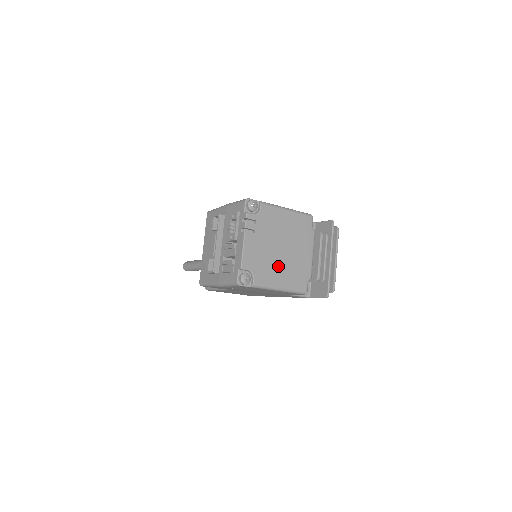
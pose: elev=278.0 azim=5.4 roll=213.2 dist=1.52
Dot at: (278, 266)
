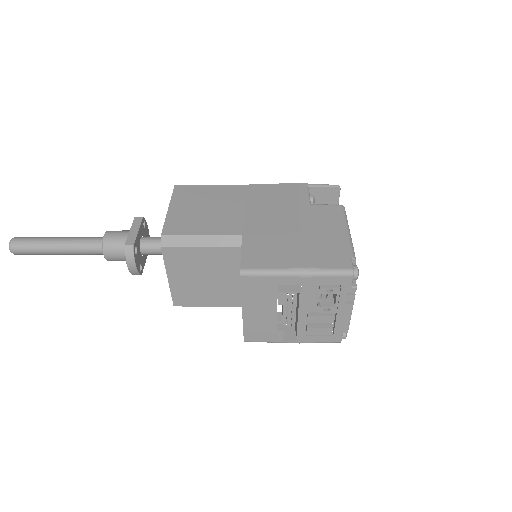
Dot at: occluded
